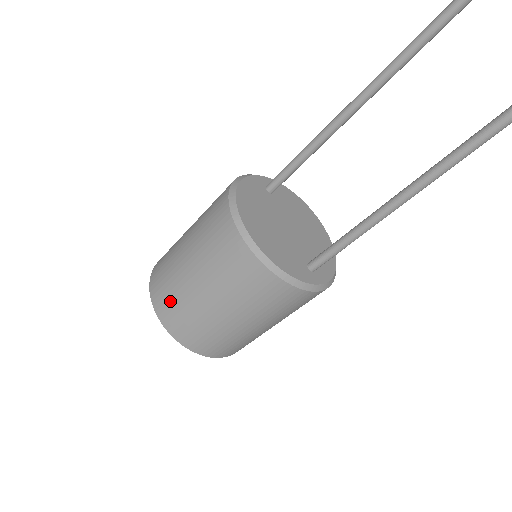
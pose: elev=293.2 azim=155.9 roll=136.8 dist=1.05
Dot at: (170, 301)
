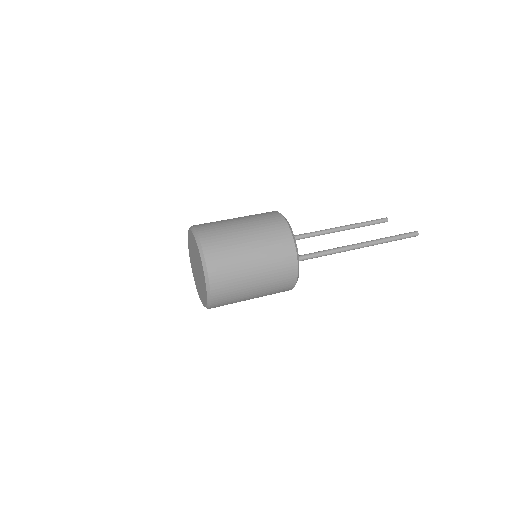
Dot at: (213, 226)
